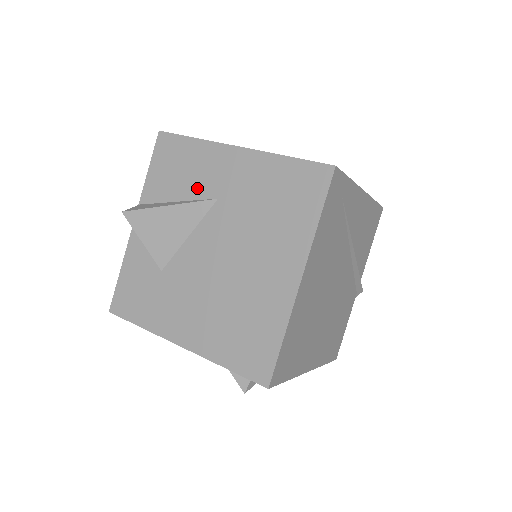
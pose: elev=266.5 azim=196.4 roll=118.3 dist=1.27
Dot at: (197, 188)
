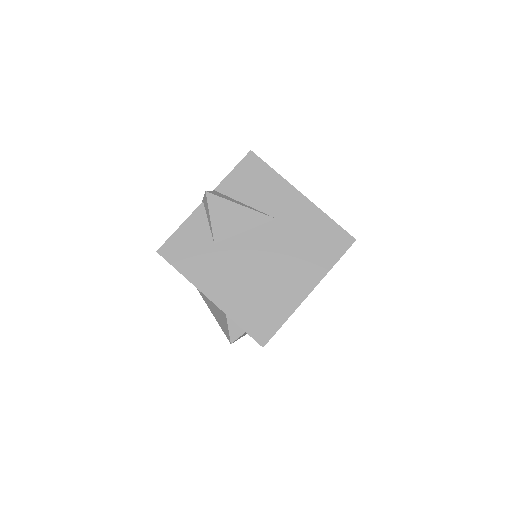
Dot at: (264, 204)
